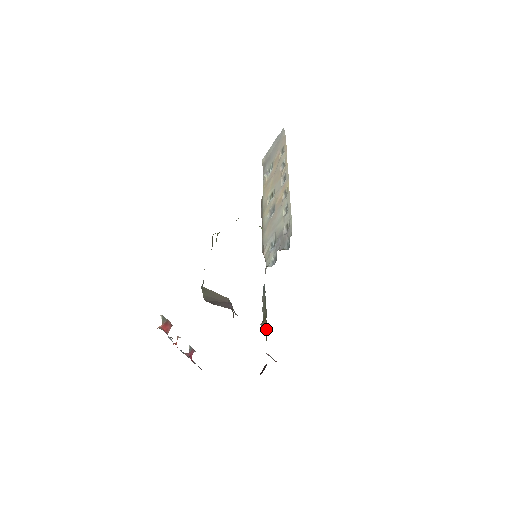
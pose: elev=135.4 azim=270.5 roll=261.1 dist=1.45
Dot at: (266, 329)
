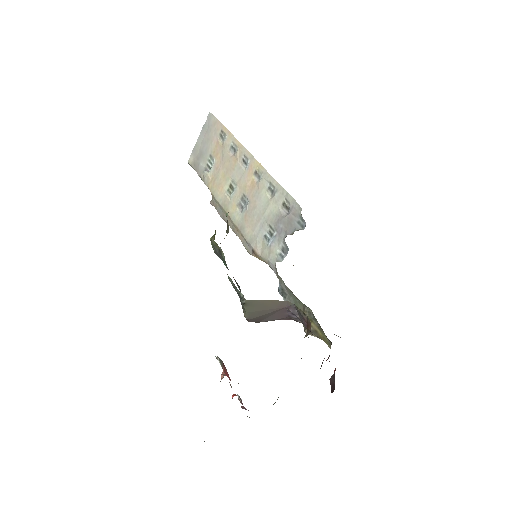
Dot at: (320, 331)
